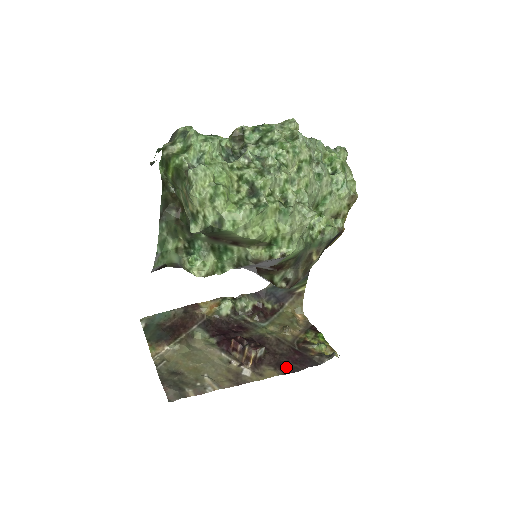
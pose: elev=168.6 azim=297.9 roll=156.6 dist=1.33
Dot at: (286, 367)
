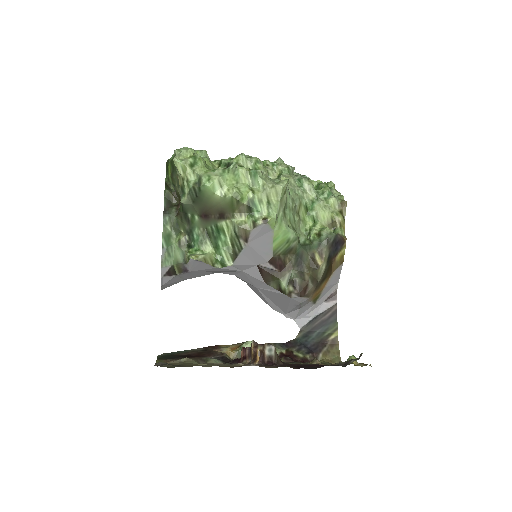
Dot at: (301, 366)
